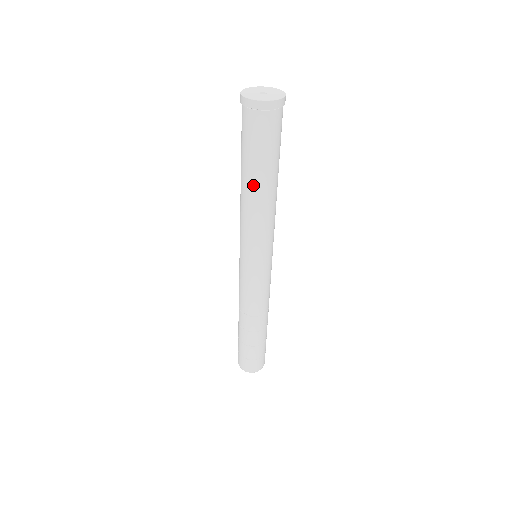
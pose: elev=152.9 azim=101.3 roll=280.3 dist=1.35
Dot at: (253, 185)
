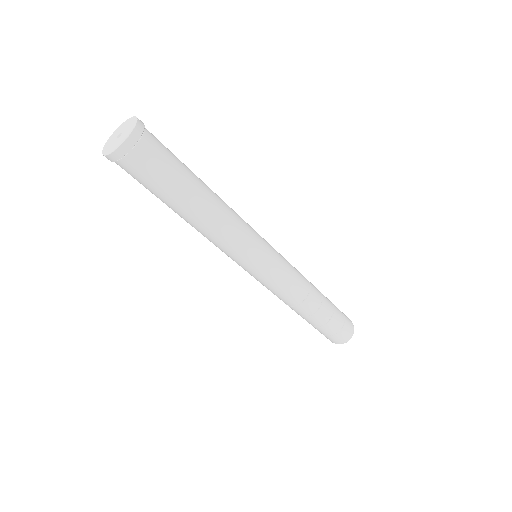
Dot at: occluded
